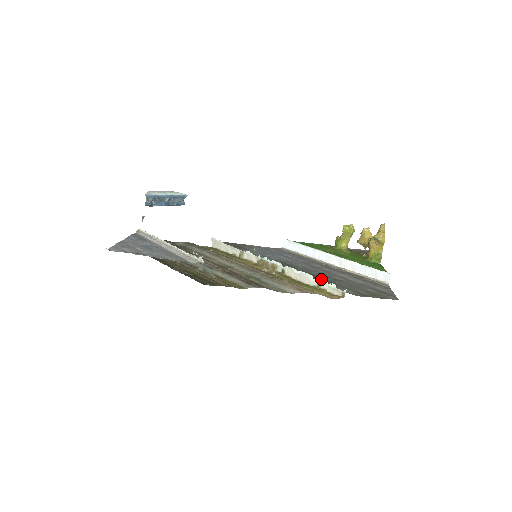
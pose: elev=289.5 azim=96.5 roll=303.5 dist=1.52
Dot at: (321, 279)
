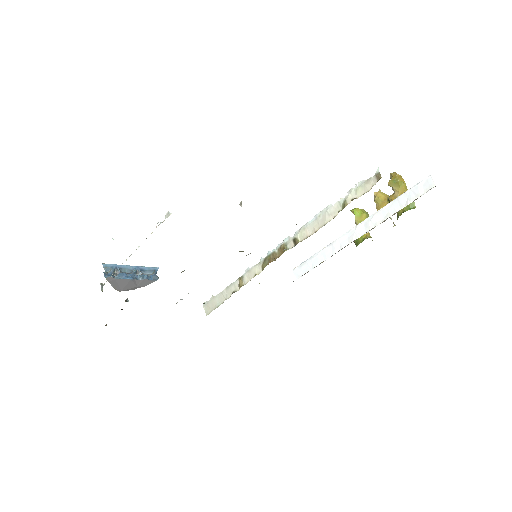
Dot at: occluded
